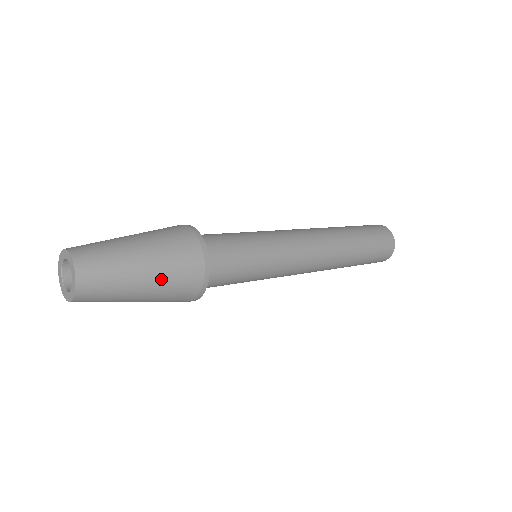
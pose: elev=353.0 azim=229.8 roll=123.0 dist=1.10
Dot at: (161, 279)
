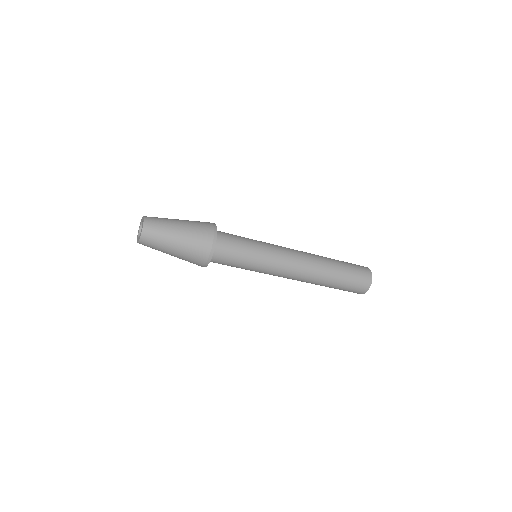
Dot at: (183, 252)
